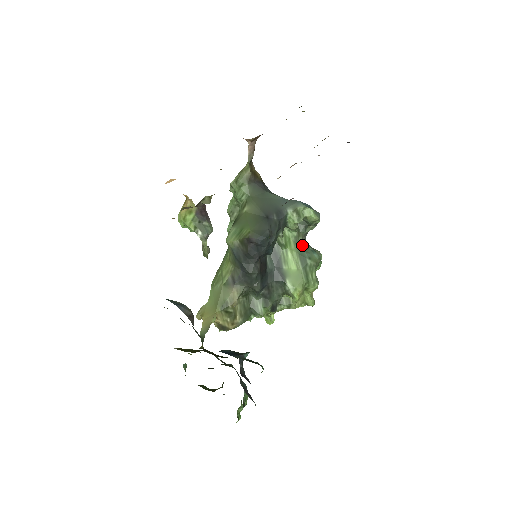
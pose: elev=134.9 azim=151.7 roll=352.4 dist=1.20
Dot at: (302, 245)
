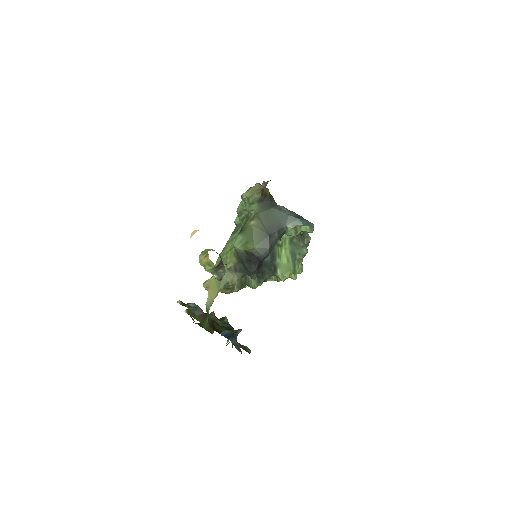
Dot at: (295, 243)
